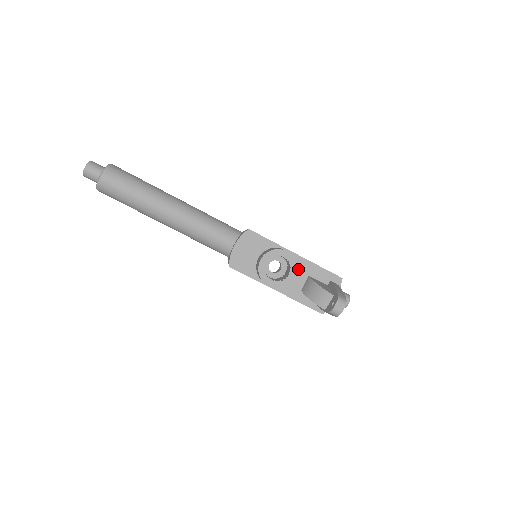
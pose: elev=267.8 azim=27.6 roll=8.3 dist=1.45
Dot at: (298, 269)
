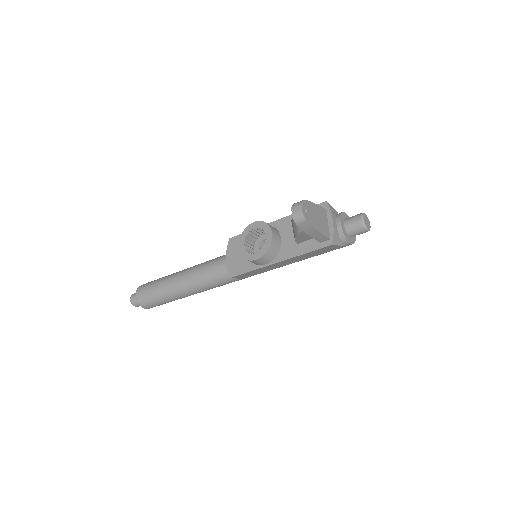
Dot at: (283, 230)
